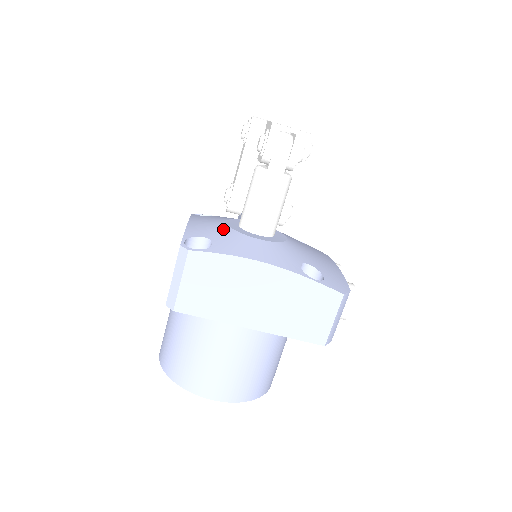
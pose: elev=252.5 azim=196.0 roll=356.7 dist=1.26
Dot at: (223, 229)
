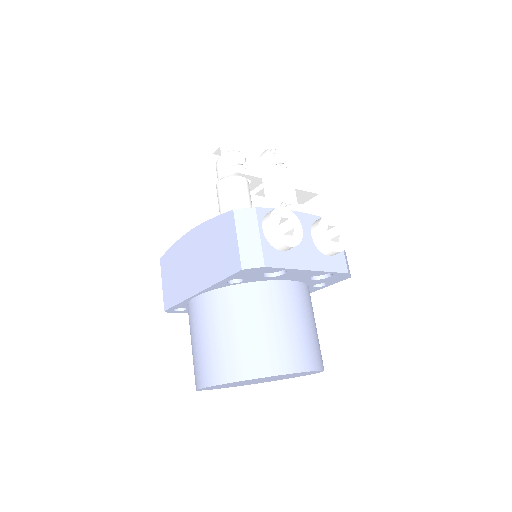
Dot at: occluded
